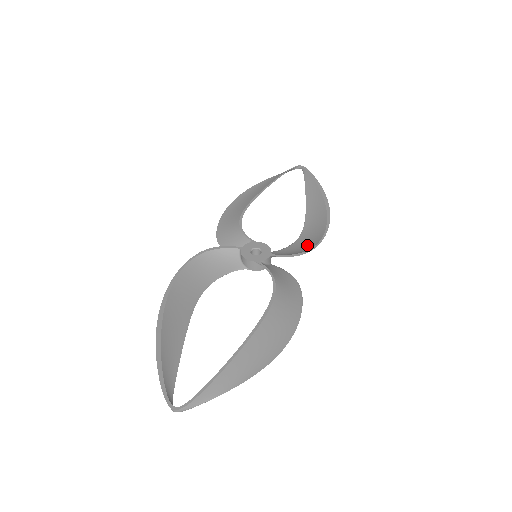
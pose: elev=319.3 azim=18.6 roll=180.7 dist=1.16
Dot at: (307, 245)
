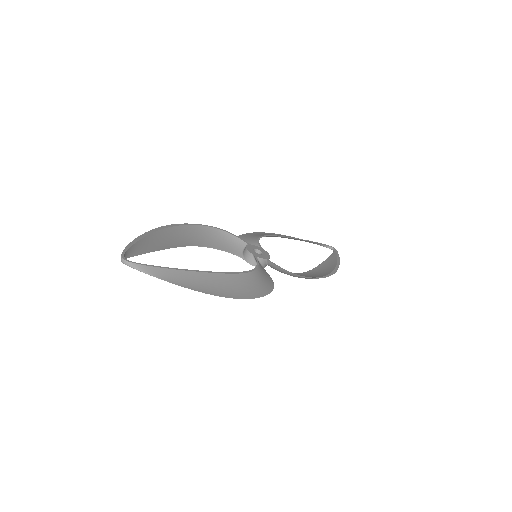
Dot at: occluded
